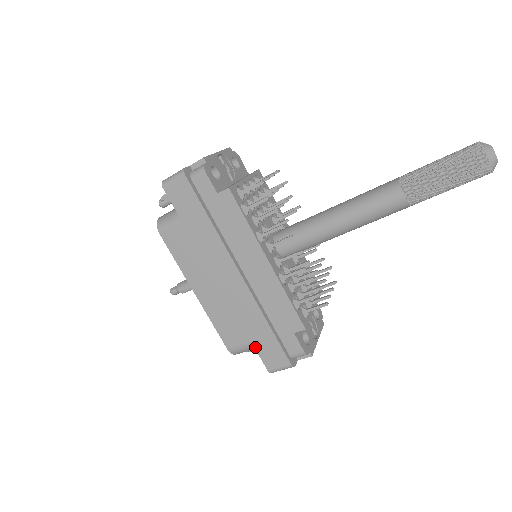
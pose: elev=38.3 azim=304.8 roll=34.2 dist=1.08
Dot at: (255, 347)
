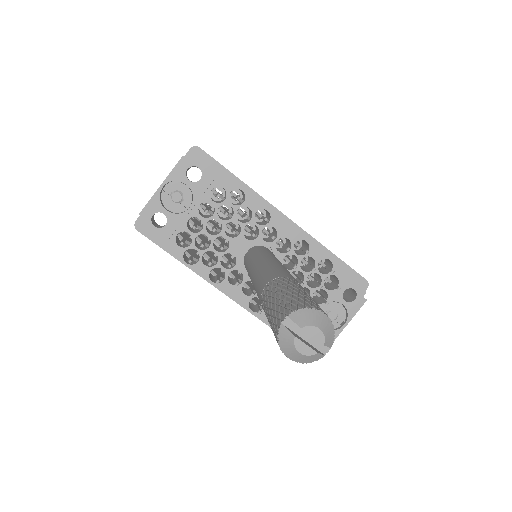
Dot at: occluded
